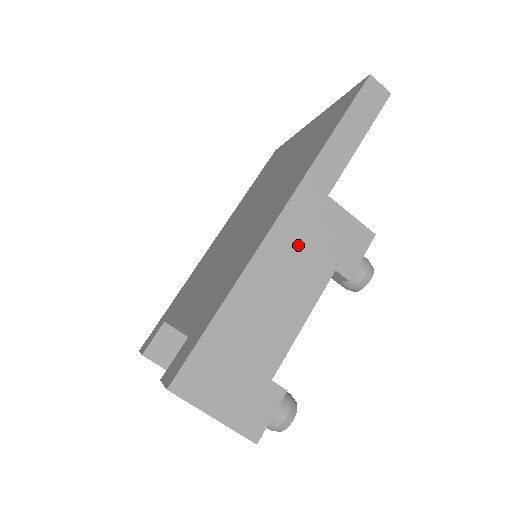
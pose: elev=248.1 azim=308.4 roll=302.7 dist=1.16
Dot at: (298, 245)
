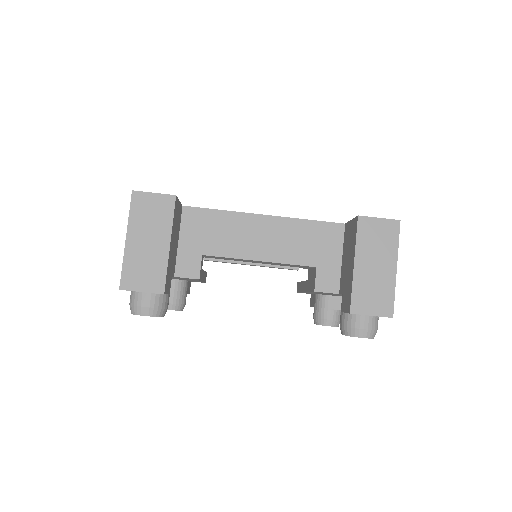
Dot at: occluded
